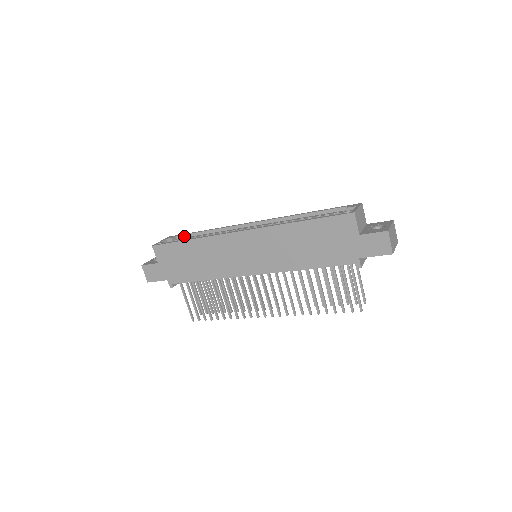
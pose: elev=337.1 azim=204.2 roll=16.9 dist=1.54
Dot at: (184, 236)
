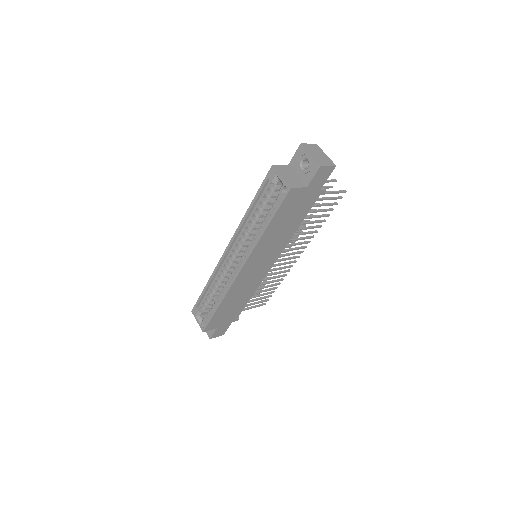
Dot at: (200, 301)
